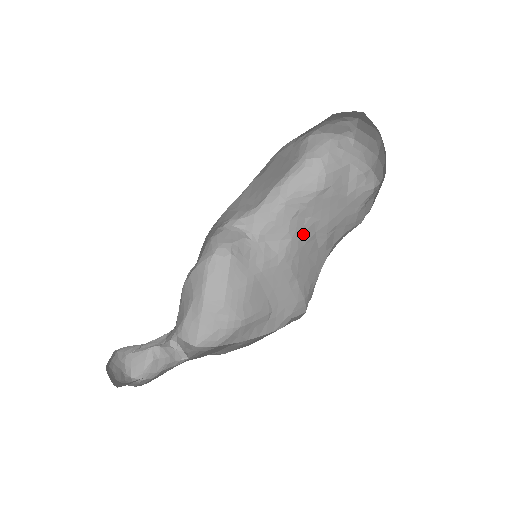
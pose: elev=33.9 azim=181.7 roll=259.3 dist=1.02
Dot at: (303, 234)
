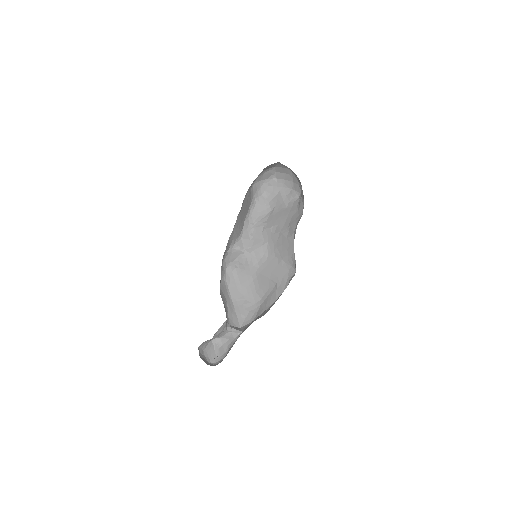
Dot at: (273, 236)
